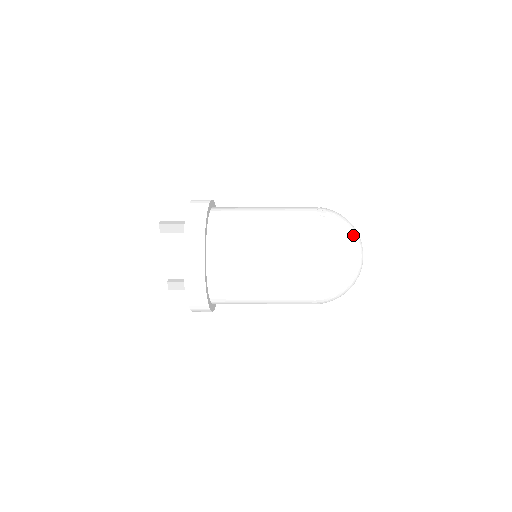
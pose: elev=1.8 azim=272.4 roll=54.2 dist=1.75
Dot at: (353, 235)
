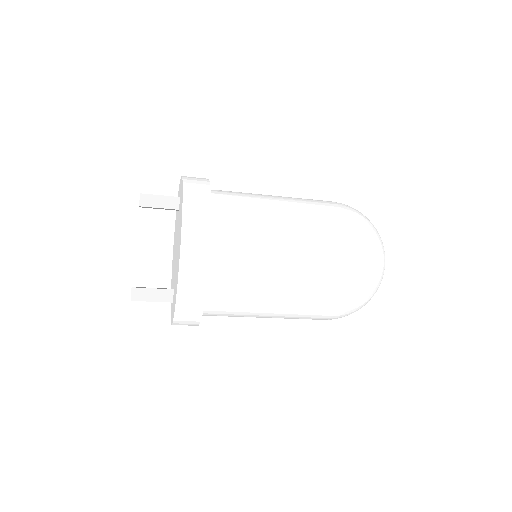
Dot at: occluded
